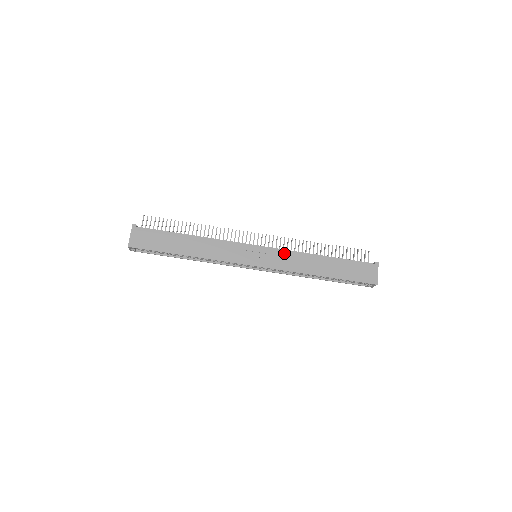
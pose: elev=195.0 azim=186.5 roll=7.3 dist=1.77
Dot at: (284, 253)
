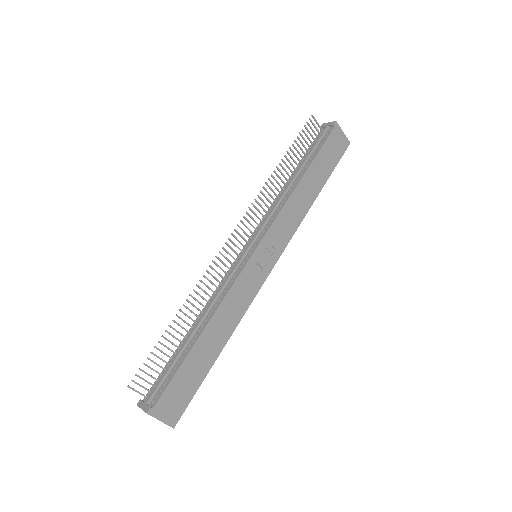
Dot at: (278, 223)
